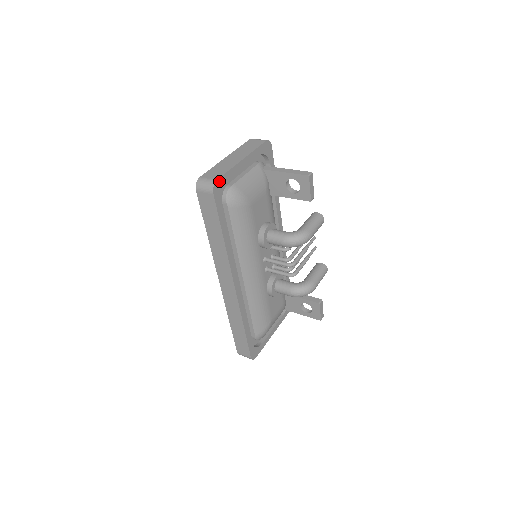
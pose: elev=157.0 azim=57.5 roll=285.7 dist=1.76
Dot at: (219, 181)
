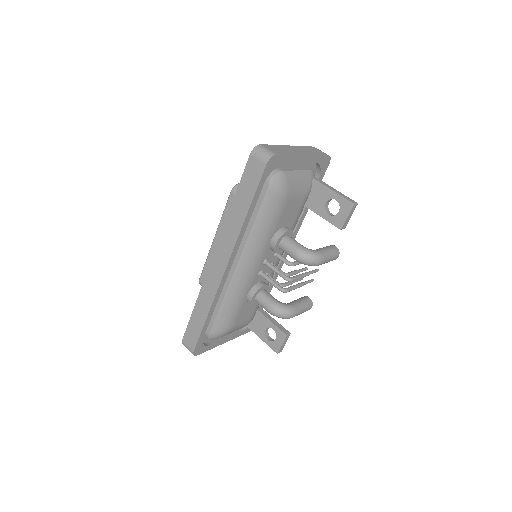
Dot at: (277, 157)
